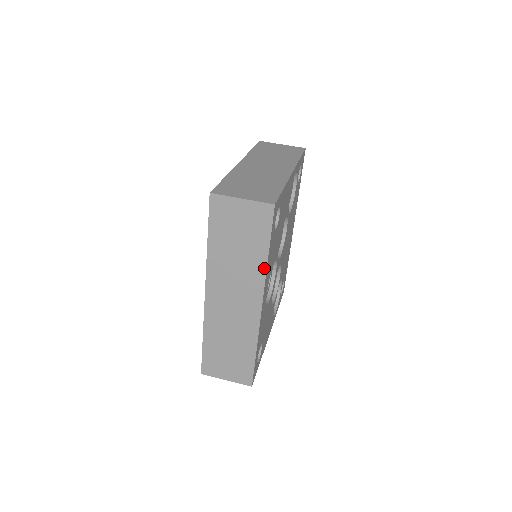
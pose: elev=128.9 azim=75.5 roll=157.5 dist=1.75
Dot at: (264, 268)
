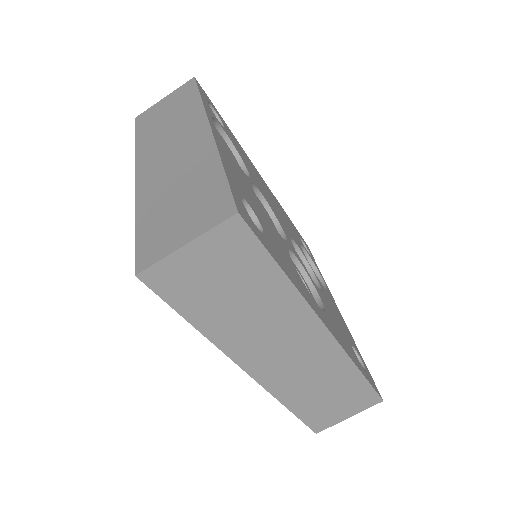
Dot at: (294, 293)
